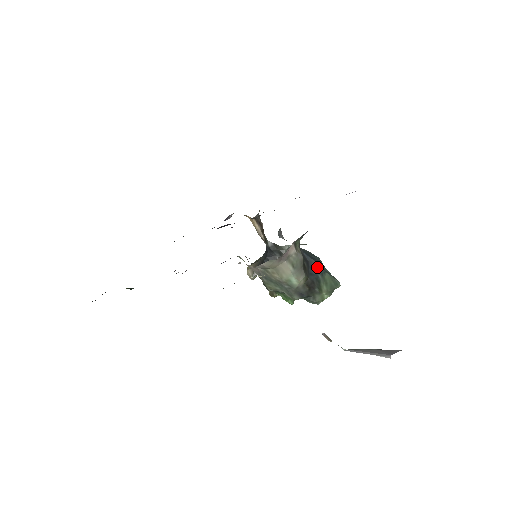
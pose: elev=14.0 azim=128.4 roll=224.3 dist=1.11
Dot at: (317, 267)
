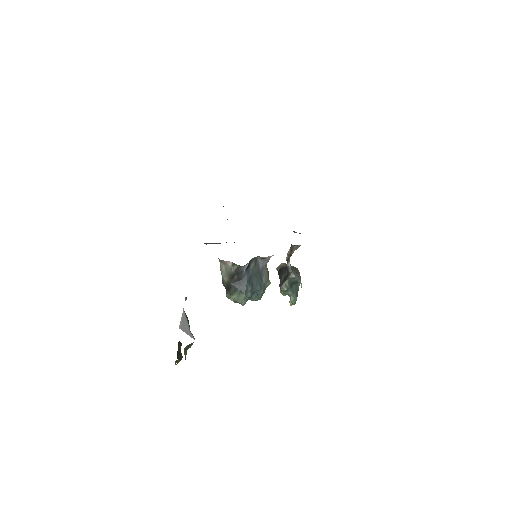
Dot at: (243, 286)
